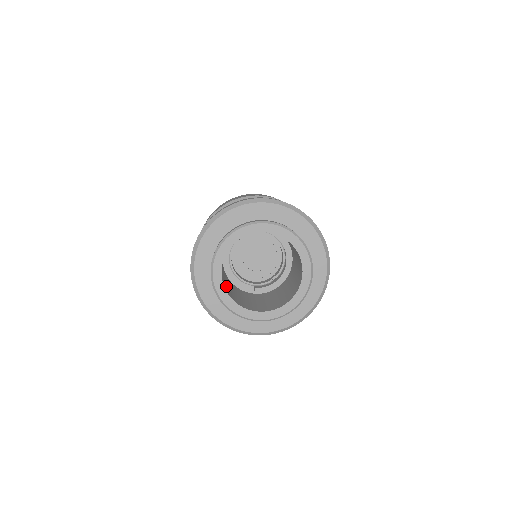
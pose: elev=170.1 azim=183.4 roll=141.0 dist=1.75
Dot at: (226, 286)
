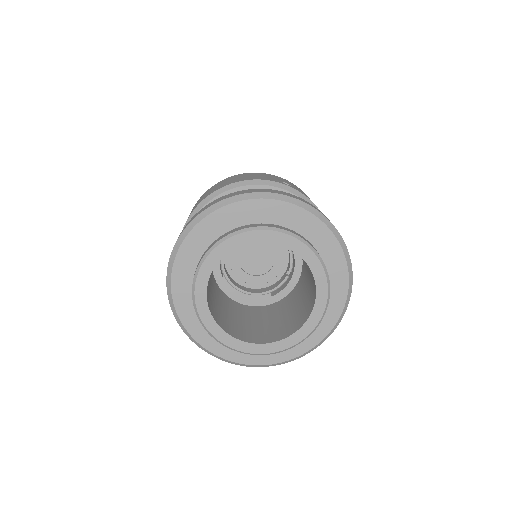
Dot at: (231, 324)
